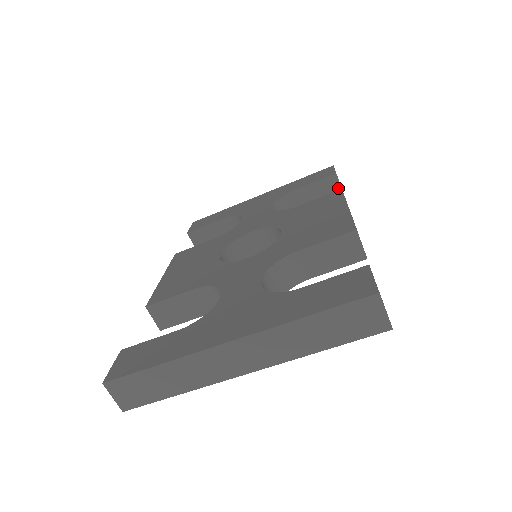
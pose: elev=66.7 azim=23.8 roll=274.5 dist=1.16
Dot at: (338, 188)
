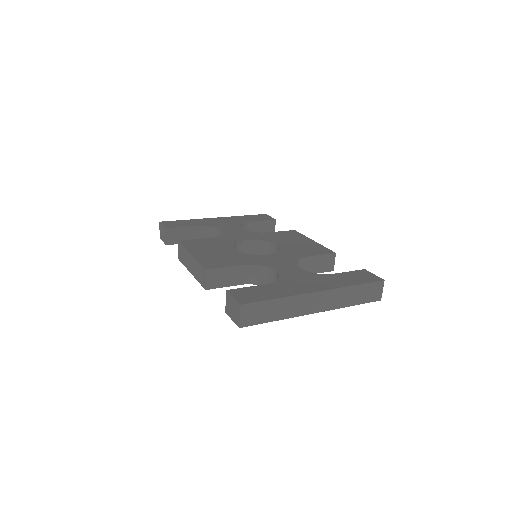
Dot at: (273, 229)
